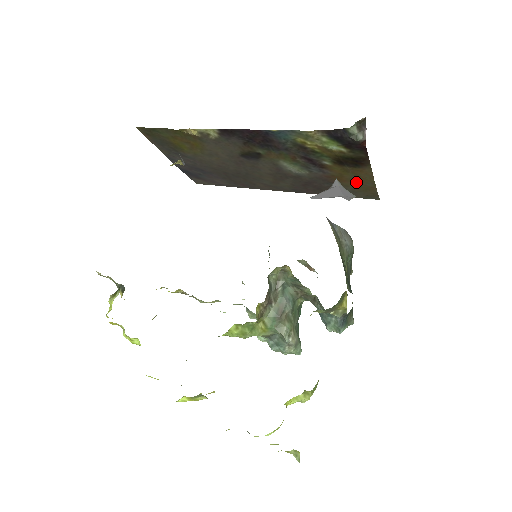
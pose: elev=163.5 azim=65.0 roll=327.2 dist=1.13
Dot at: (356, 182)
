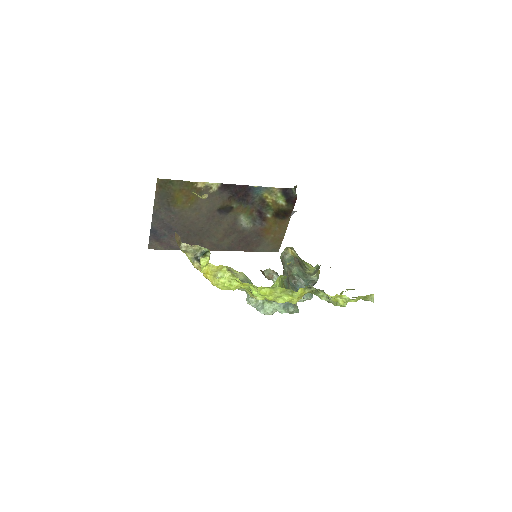
Dot at: (275, 234)
